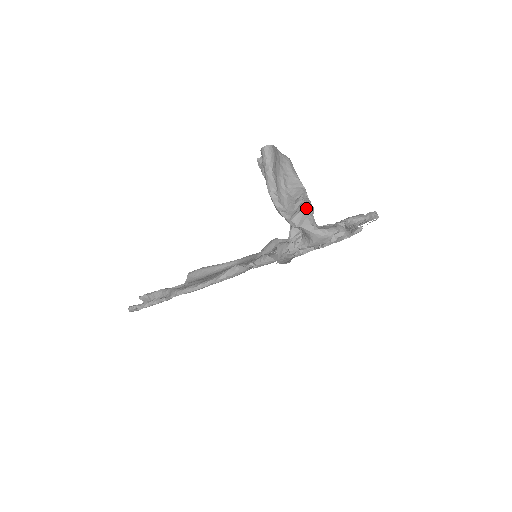
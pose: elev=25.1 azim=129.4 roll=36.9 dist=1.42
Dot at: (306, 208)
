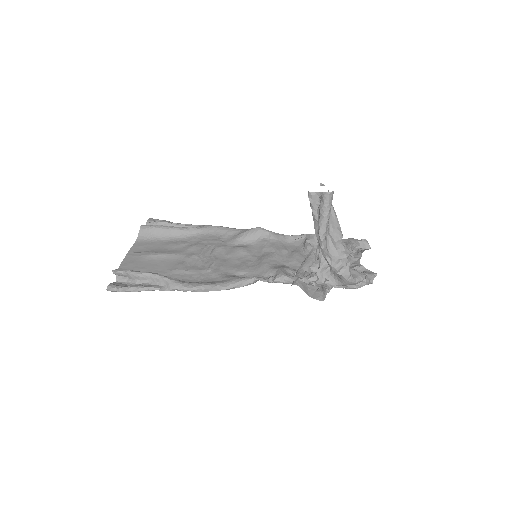
Dot at: (348, 258)
